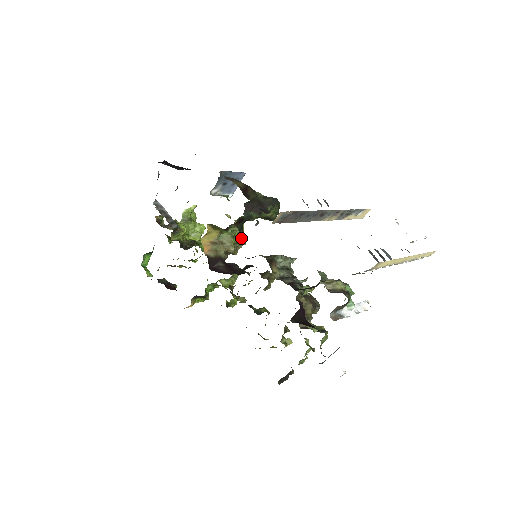
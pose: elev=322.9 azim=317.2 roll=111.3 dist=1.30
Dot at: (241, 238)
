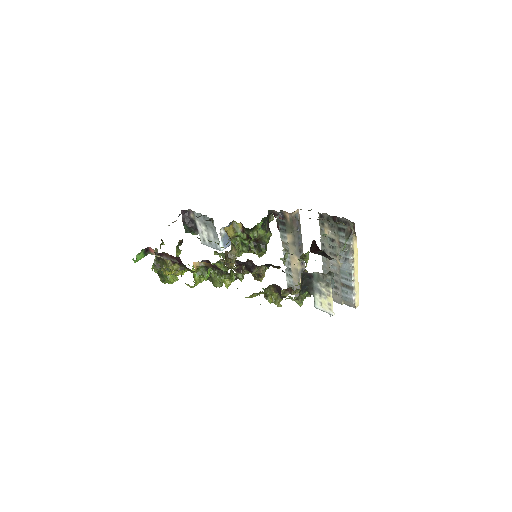
Dot at: occluded
